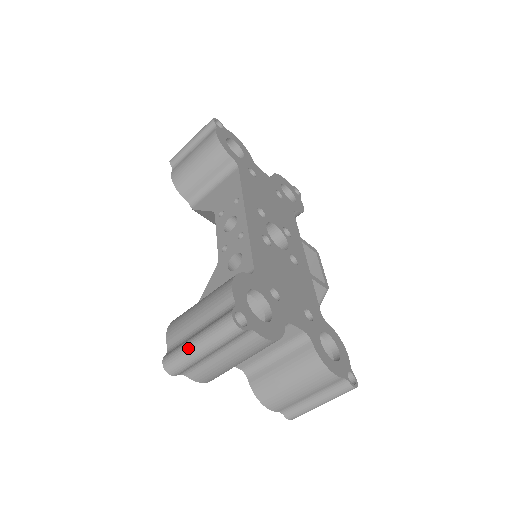
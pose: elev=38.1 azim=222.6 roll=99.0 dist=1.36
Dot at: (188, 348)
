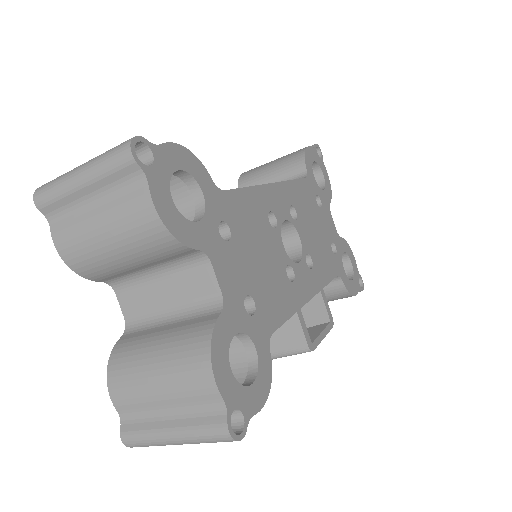
Dot at: occluded
